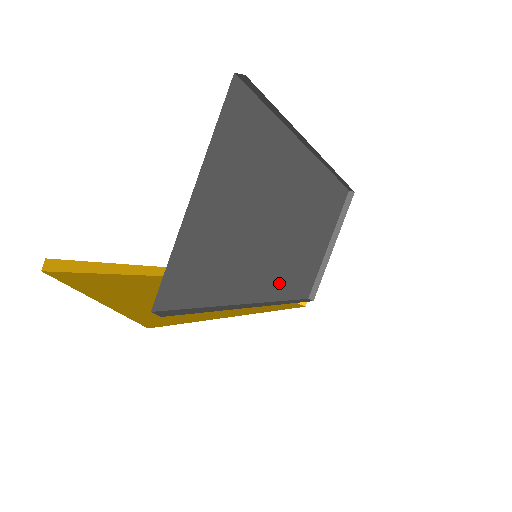
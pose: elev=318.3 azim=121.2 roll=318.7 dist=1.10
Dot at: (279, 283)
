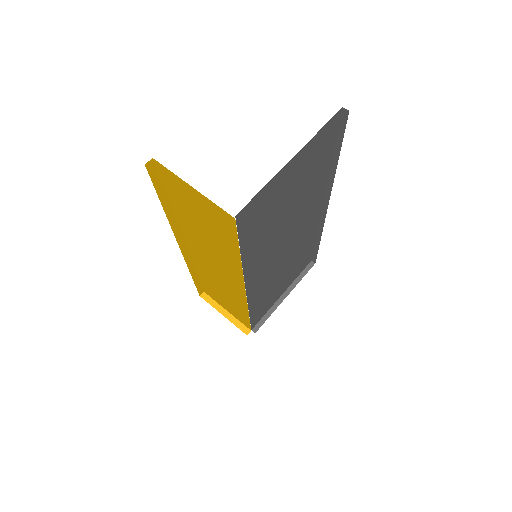
Dot at: (258, 289)
